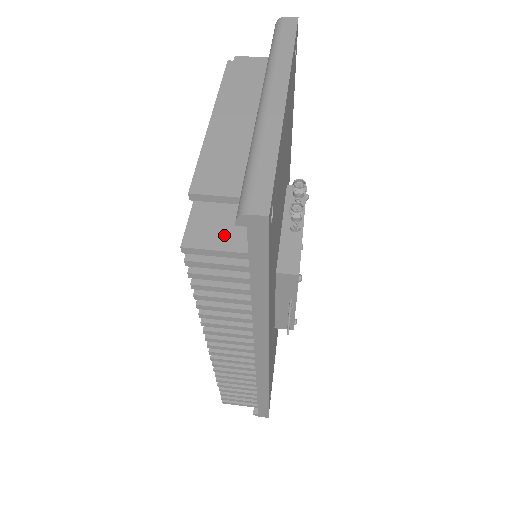
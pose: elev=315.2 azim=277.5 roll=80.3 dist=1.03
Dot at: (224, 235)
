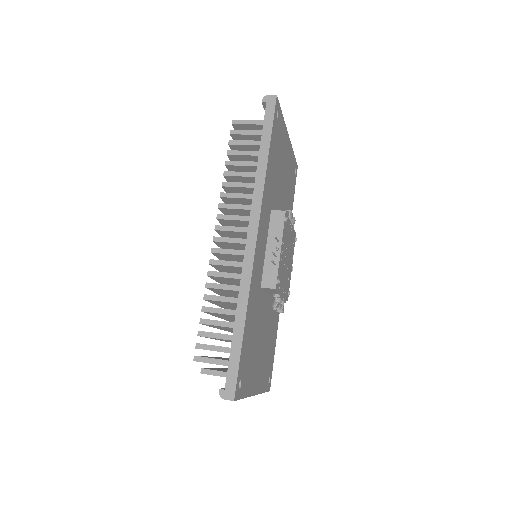
Dot at: occluded
